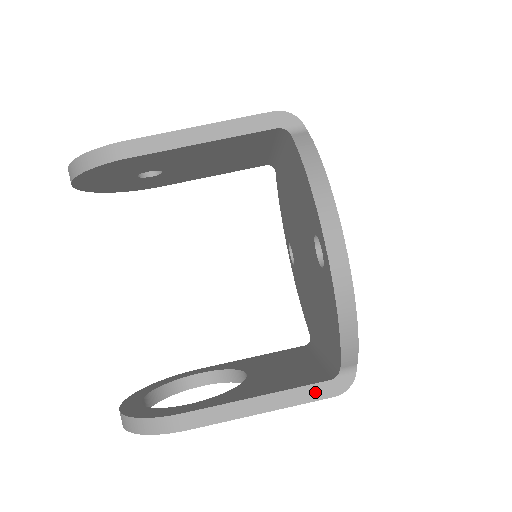
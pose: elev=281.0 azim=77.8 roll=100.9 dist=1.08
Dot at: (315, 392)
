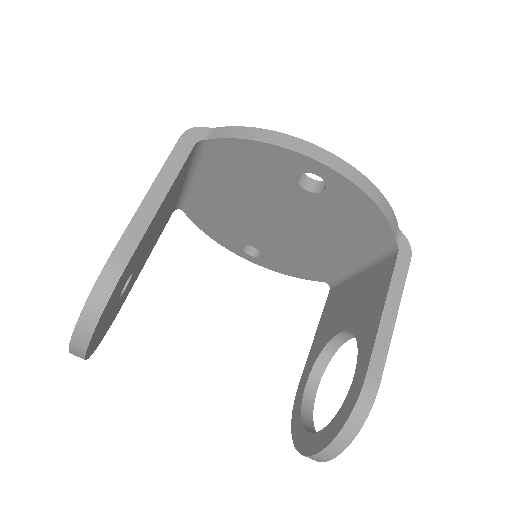
Dot at: (401, 269)
